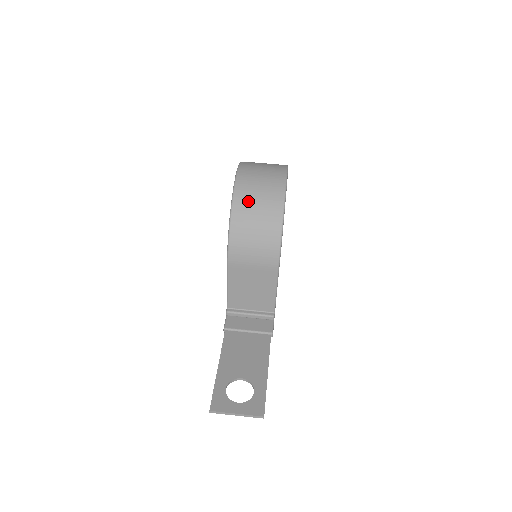
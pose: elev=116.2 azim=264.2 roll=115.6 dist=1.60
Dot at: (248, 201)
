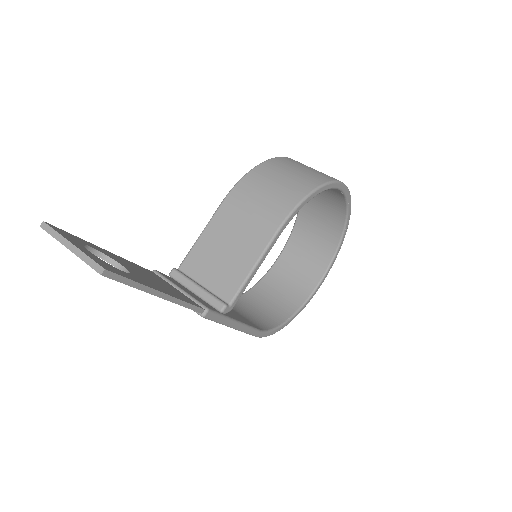
Dot at: (294, 164)
